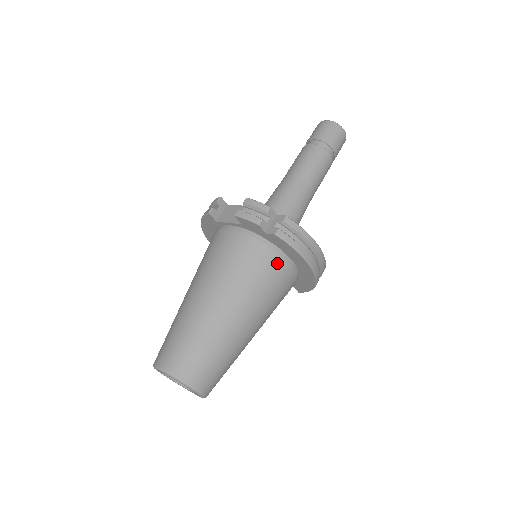
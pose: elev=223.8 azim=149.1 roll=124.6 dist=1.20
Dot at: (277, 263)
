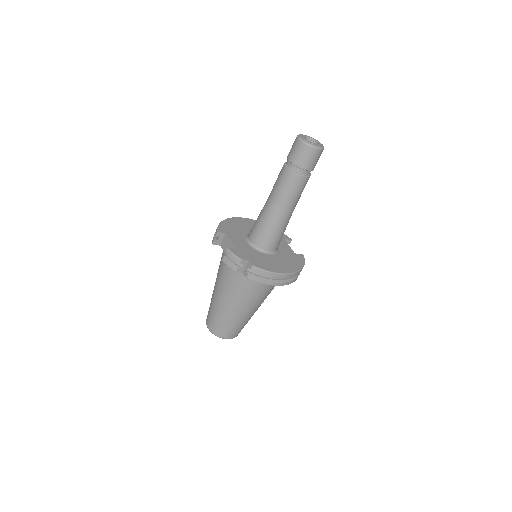
Dot at: occluded
